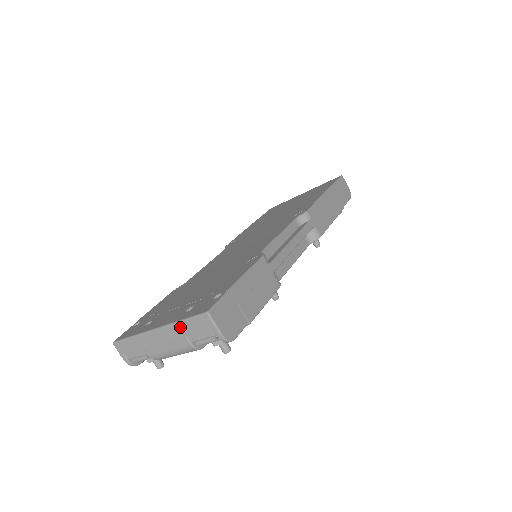
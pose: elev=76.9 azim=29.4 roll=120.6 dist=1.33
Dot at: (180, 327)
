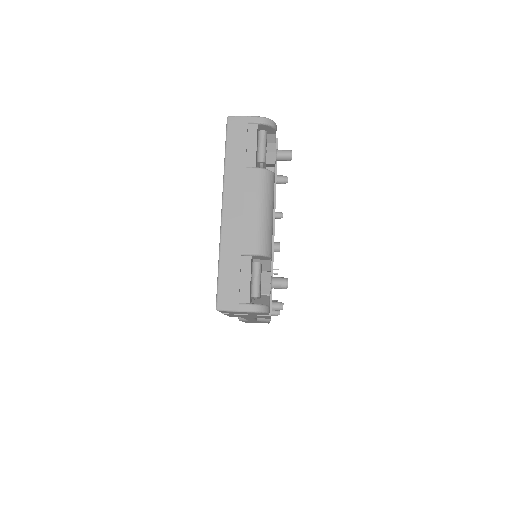
Dot at: (232, 166)
